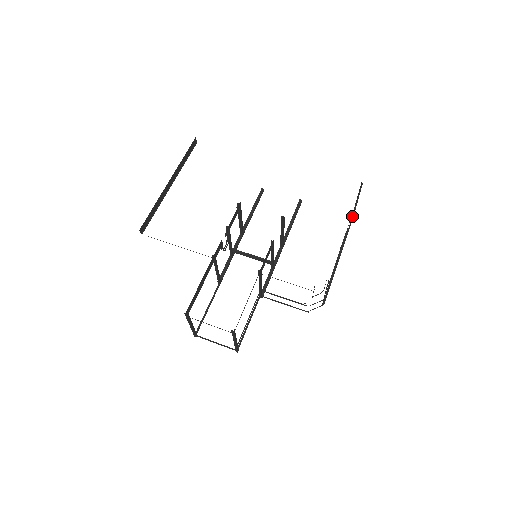
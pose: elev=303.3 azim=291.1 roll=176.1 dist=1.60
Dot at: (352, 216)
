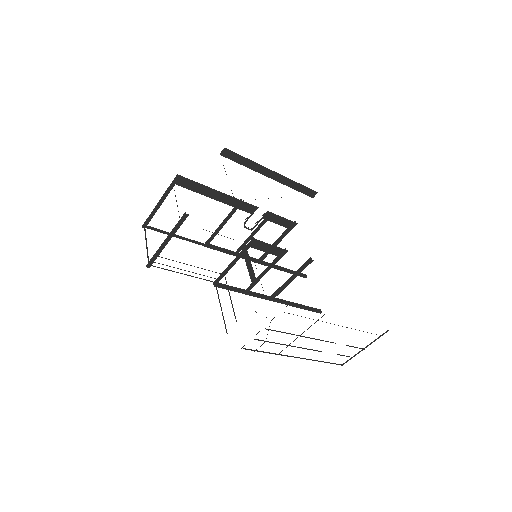
Dot at: (348, 345)
